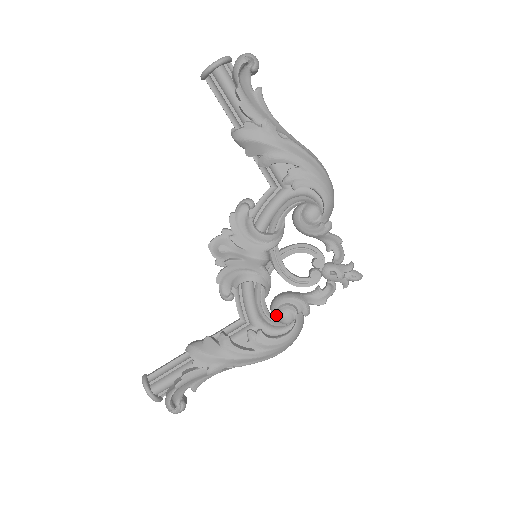
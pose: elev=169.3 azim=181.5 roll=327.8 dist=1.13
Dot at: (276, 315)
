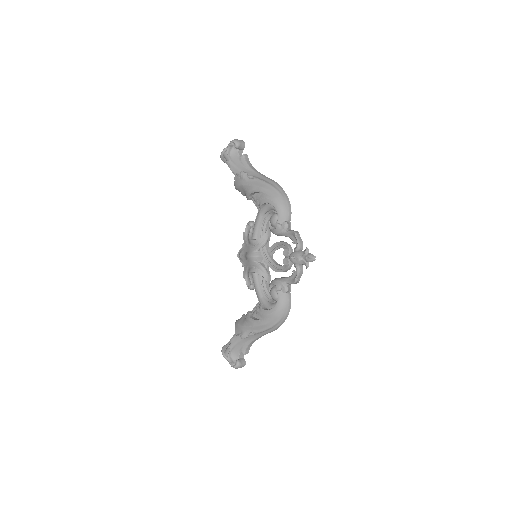
Dot at: occluded
